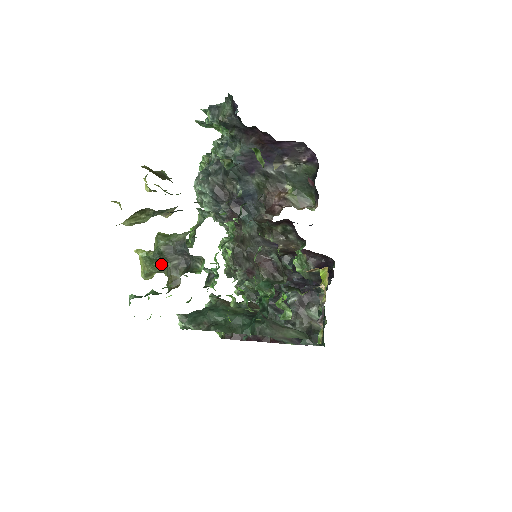
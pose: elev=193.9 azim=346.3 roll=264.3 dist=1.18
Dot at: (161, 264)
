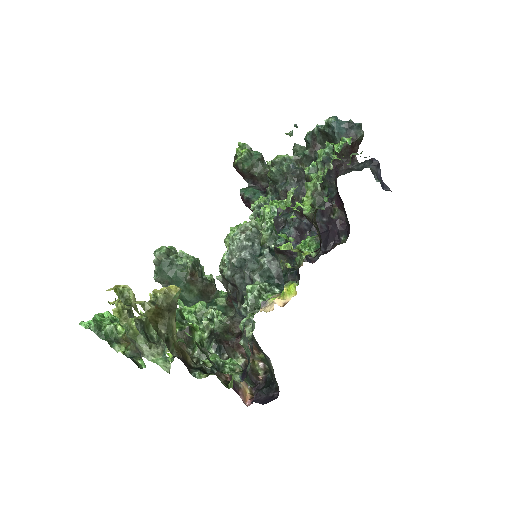
Dot at: occluded
